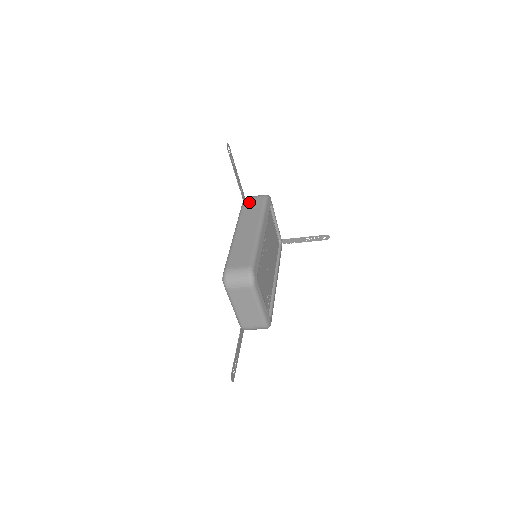
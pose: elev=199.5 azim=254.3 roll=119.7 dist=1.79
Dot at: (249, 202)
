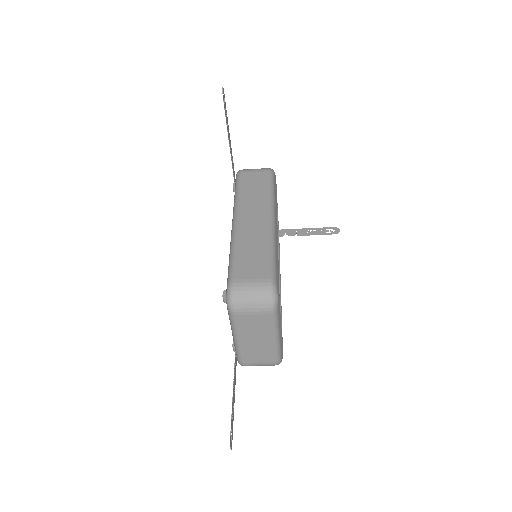
Dot at: (248, 177)
